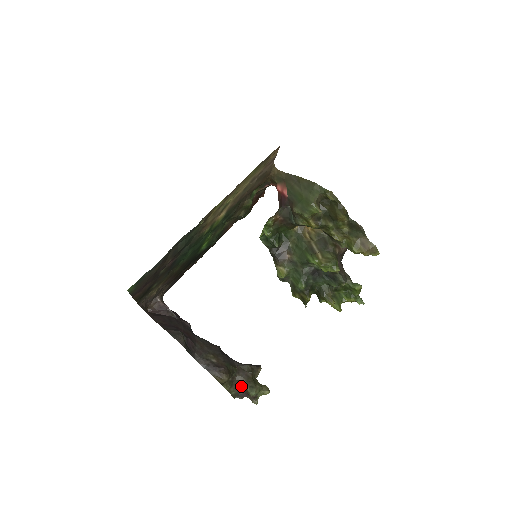
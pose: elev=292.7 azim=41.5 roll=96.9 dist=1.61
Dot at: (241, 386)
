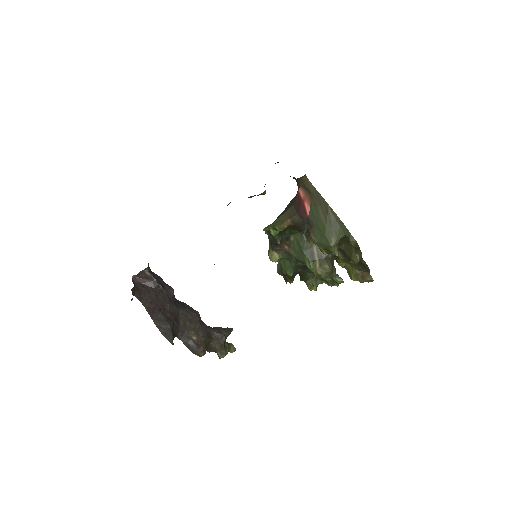
Dot at: (213, 349)
